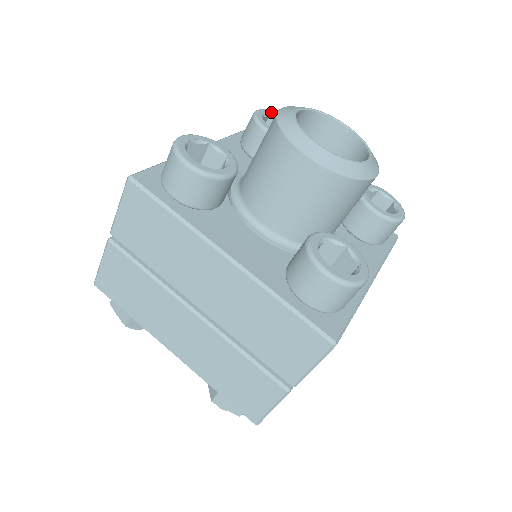
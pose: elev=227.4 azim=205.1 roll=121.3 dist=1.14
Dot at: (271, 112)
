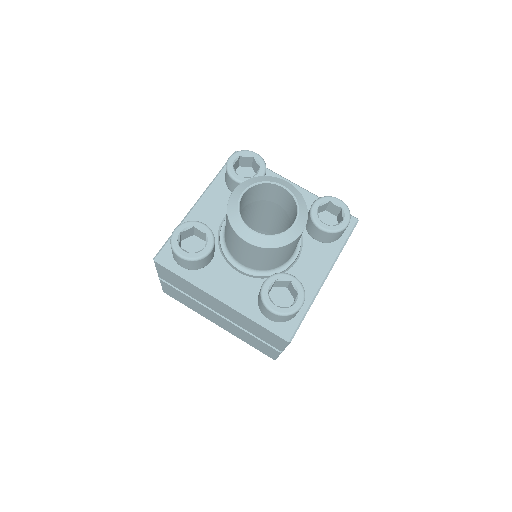
Dot at: (240, 154)
